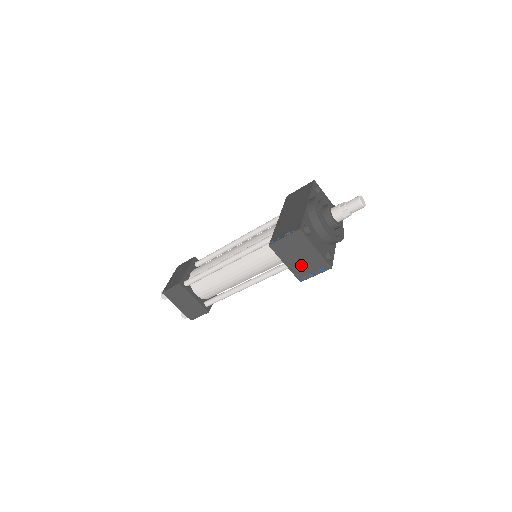
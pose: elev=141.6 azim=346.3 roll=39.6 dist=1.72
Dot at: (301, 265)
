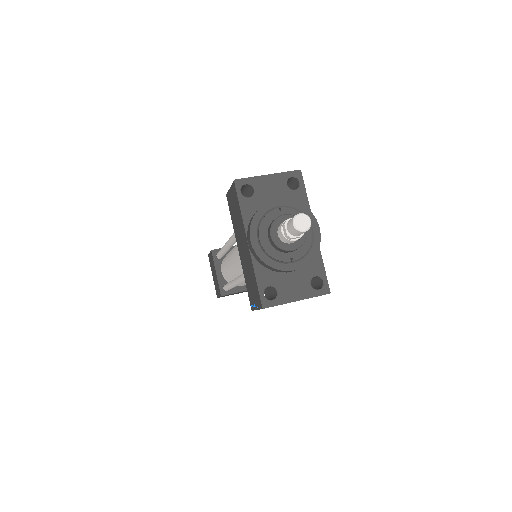
Dot at: occluded
